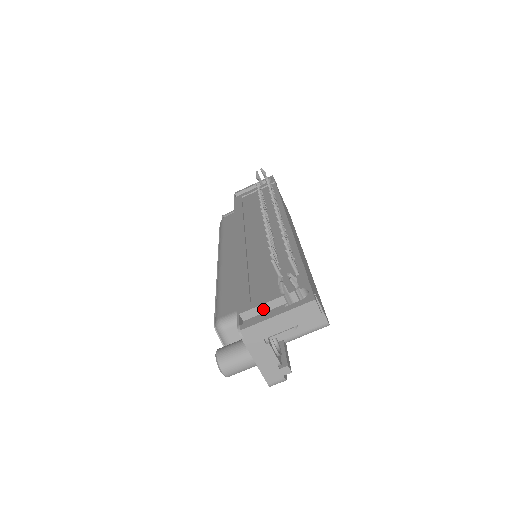
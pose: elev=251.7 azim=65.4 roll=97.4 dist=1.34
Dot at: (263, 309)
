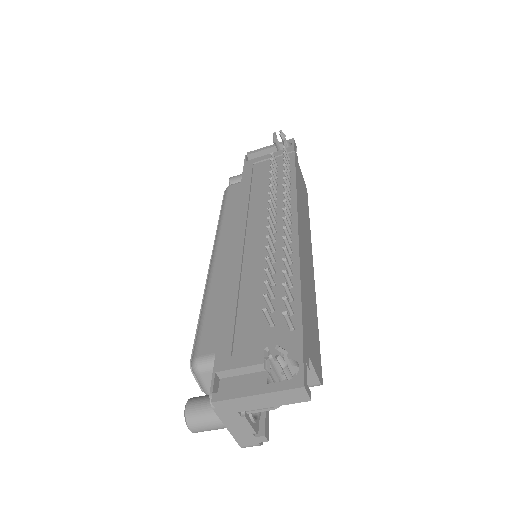
Dot at: (244, 371)
